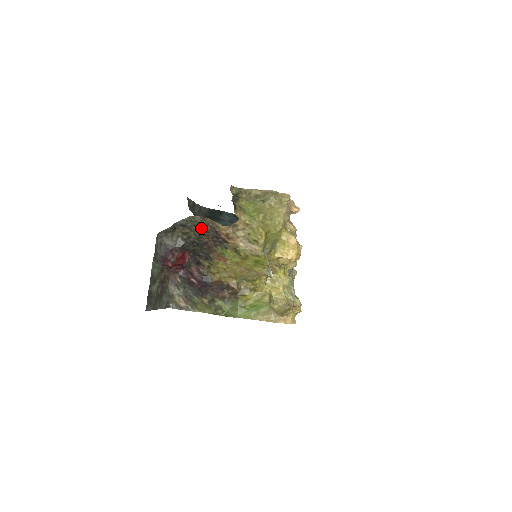
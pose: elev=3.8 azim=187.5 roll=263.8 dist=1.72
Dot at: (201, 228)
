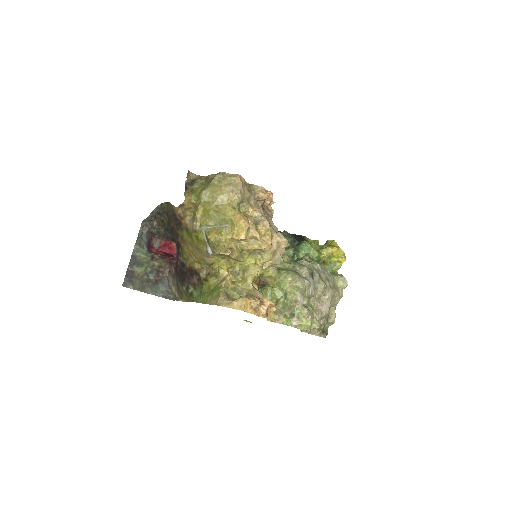
Dot at: (168, 213)
